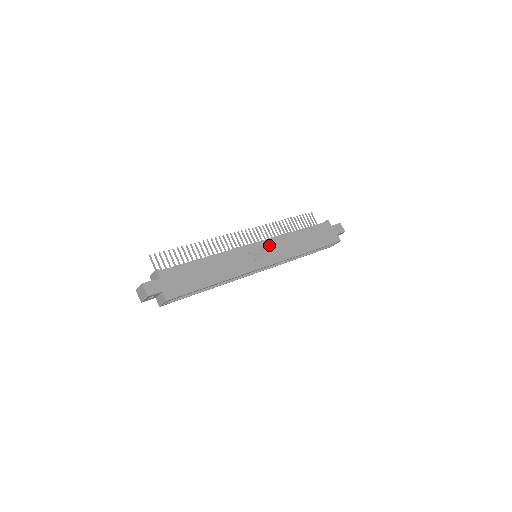
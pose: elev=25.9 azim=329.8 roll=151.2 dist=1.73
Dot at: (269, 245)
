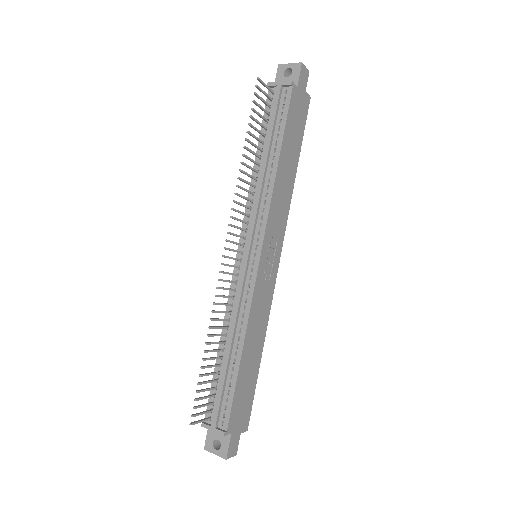
Dot at: (269, 236)
